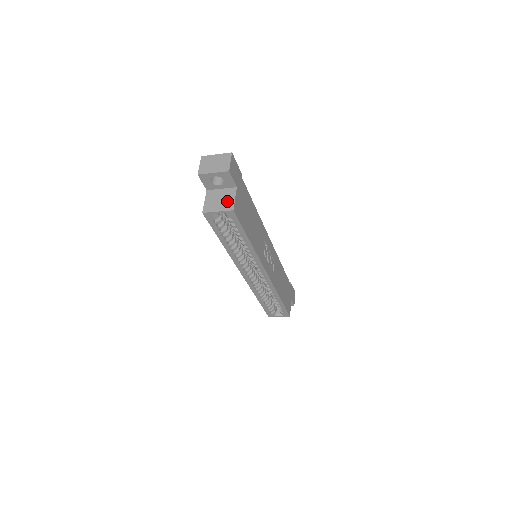
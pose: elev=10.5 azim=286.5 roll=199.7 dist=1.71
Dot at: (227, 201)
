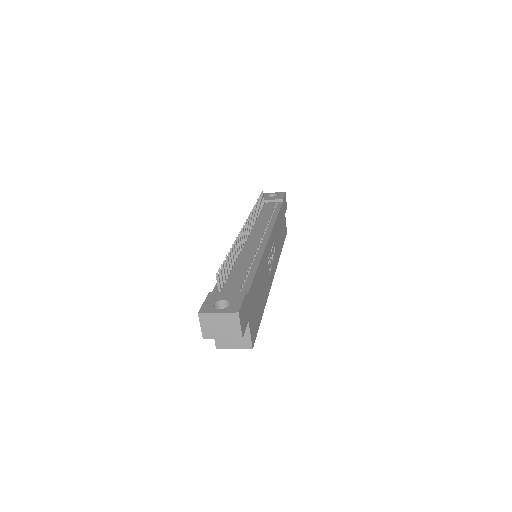
Dot at: occluded
